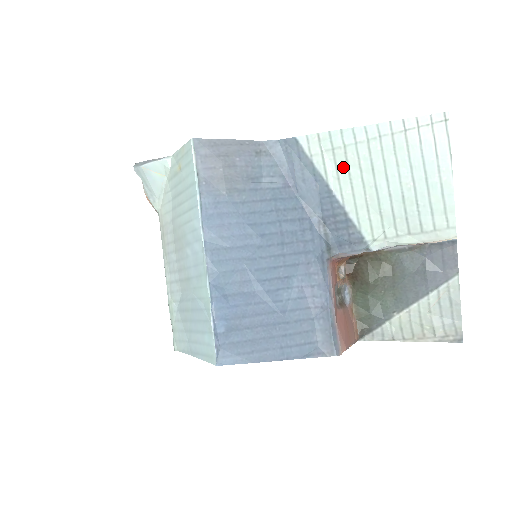
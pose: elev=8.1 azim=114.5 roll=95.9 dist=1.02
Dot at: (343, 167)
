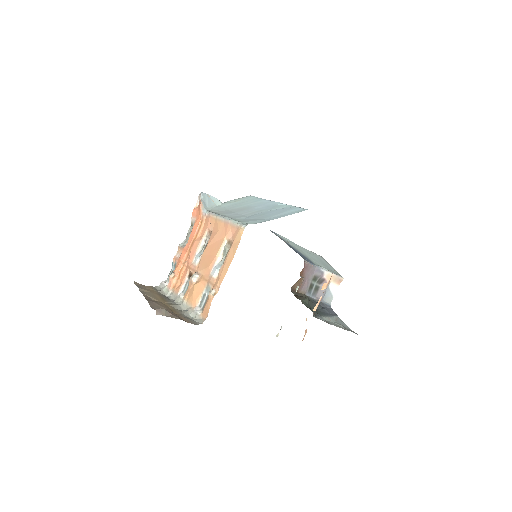
Dot at: (296, 247)
